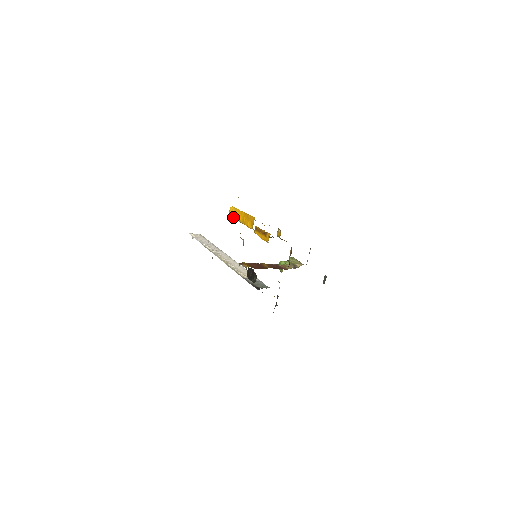
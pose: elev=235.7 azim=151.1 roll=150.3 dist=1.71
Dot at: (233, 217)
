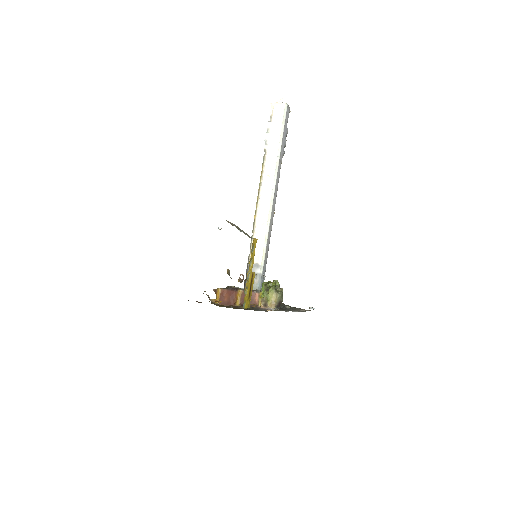
Dot at: occluded
